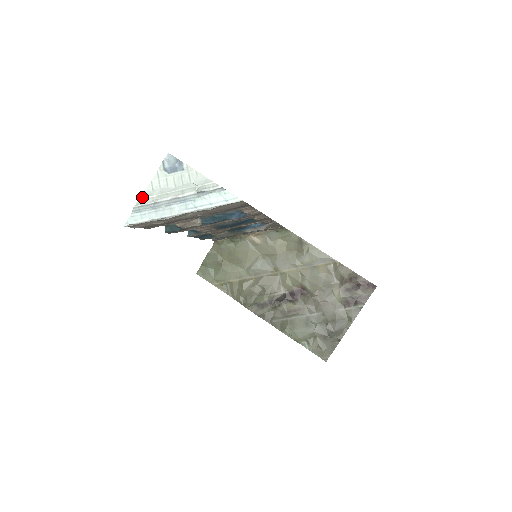
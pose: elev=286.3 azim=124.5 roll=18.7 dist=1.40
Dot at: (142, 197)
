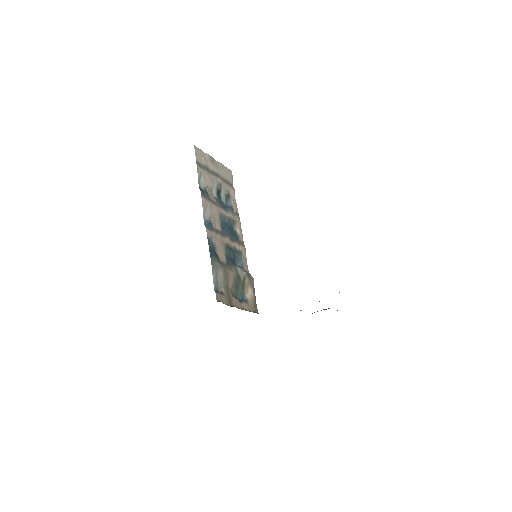
Dot at: occluded
